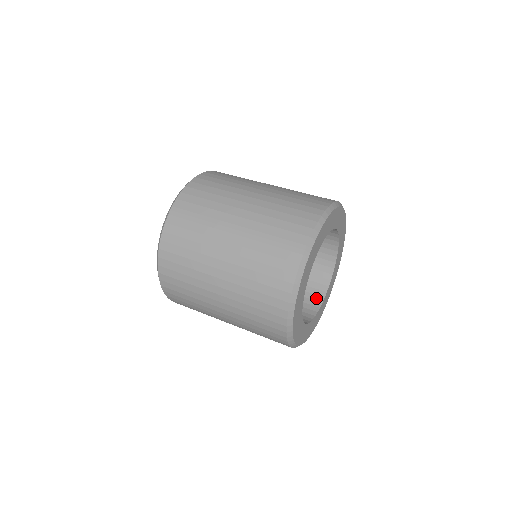
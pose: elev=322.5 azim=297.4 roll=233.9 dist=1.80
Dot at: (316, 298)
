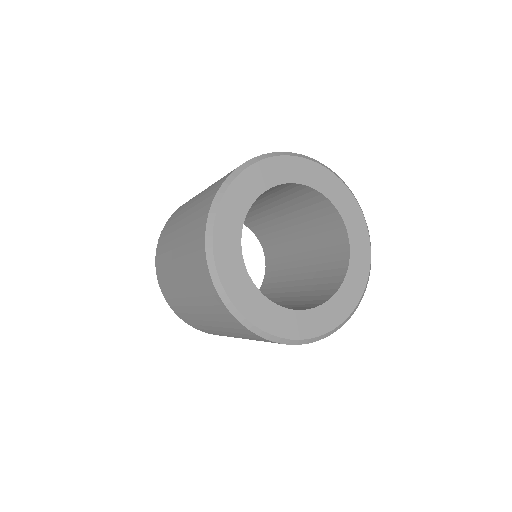
Dot at: occluded
